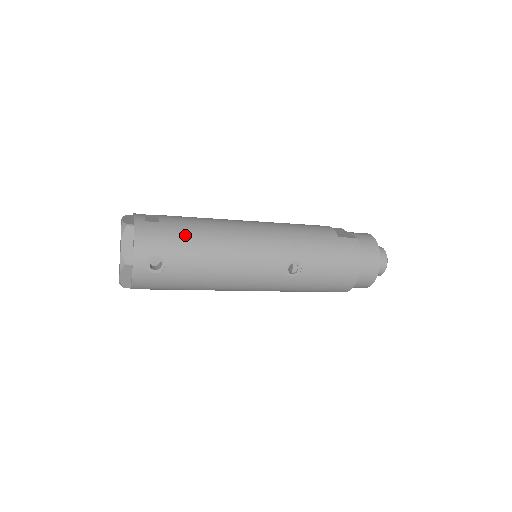
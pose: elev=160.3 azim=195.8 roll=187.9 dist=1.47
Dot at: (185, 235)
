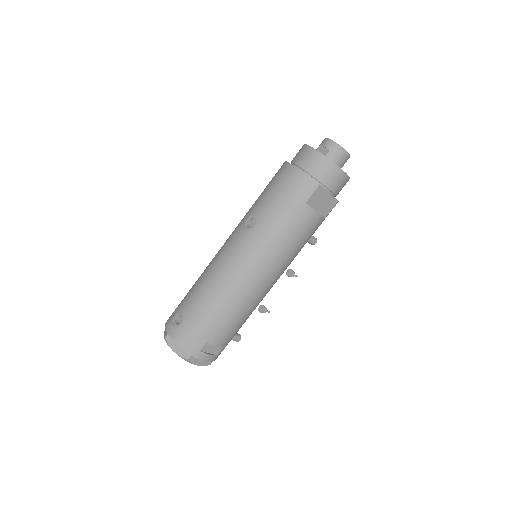
Dot at: occluded
